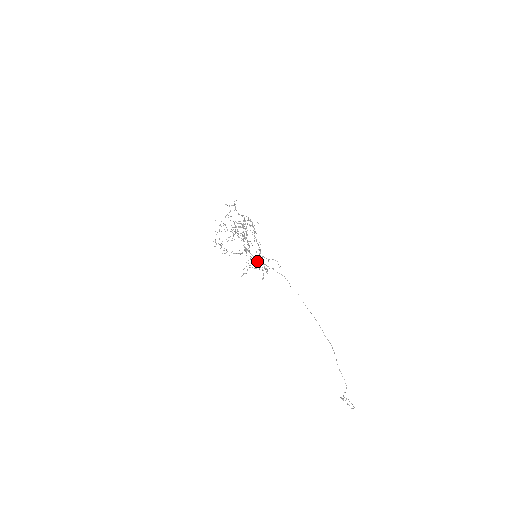
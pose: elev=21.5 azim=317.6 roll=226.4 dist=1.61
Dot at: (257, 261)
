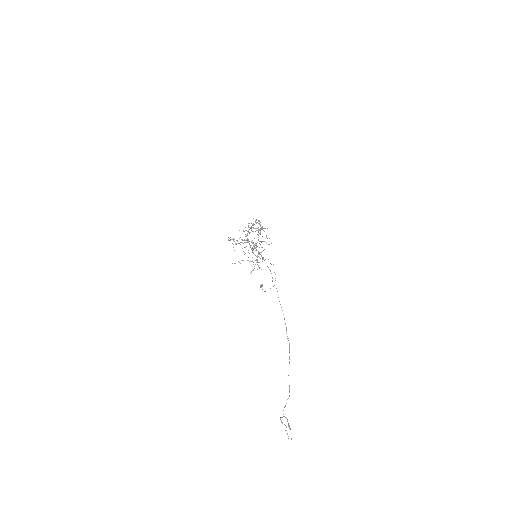
Dot at: (252, 250)
